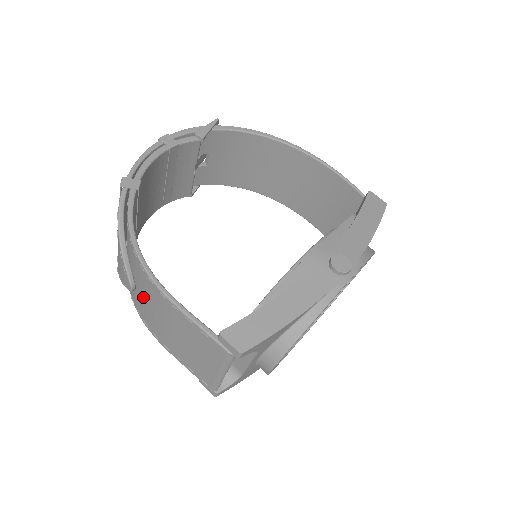
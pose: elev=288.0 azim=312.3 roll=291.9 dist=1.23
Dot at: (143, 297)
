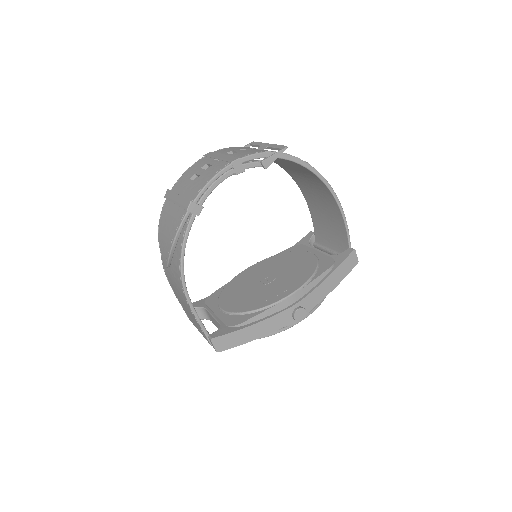
Dot at: (172, 274)
